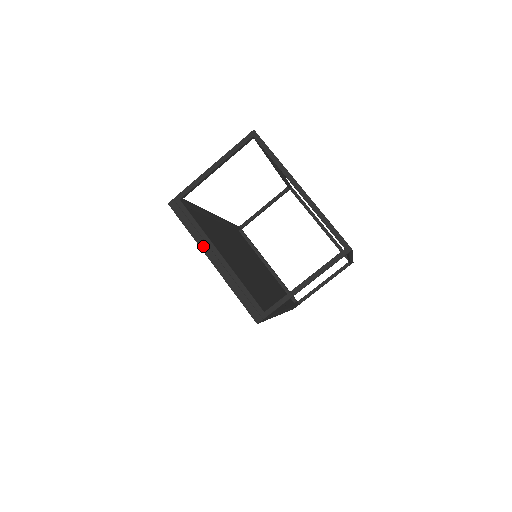
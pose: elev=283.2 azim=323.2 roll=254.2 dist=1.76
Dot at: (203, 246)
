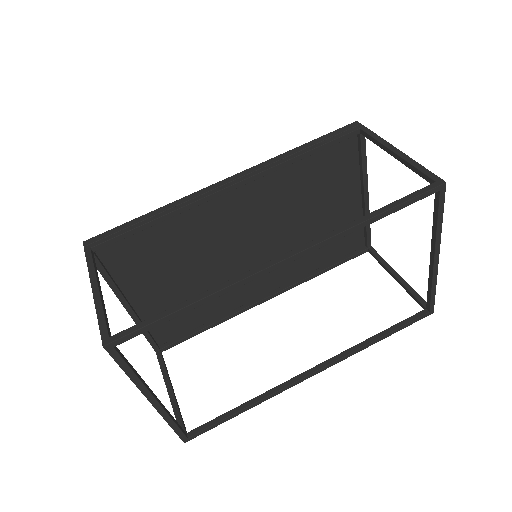
Dot at: occluded
